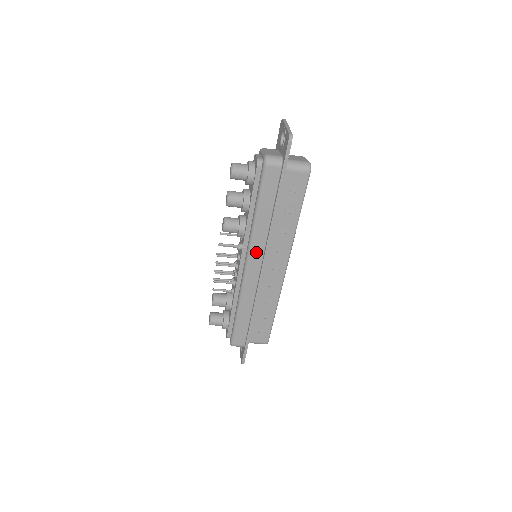
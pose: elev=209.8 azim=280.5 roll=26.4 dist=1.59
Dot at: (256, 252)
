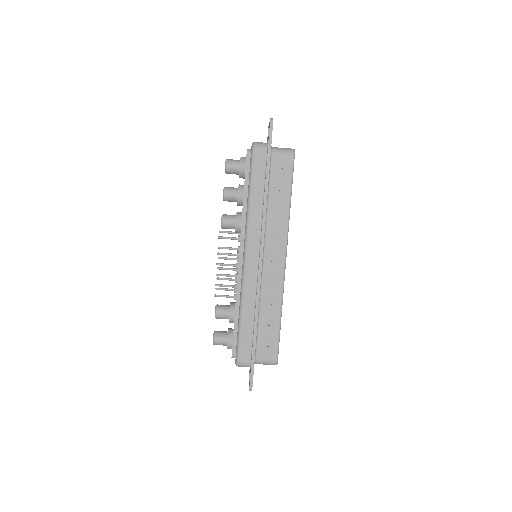
Dot at: (253, 239)
